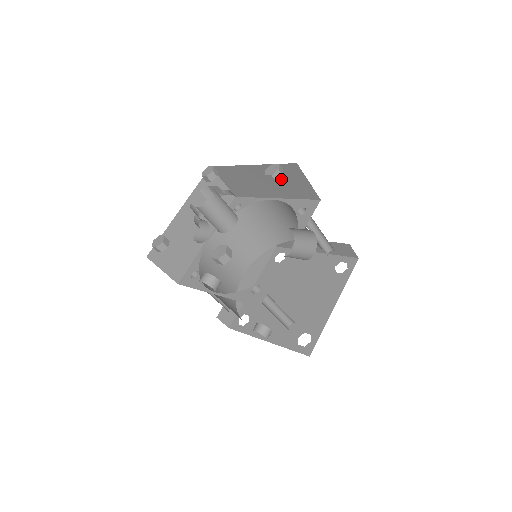
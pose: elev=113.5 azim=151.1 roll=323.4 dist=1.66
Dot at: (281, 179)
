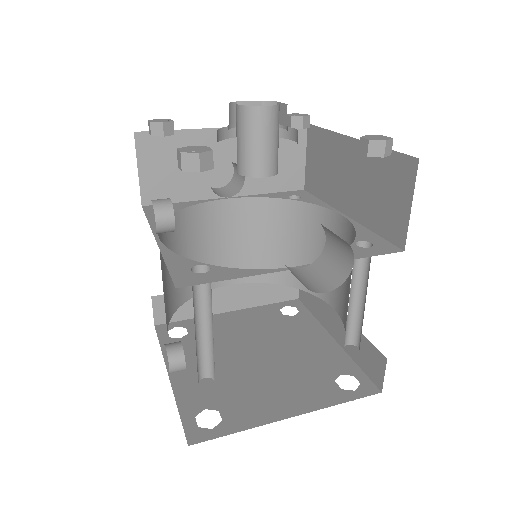
Dot at: (376, 182)
